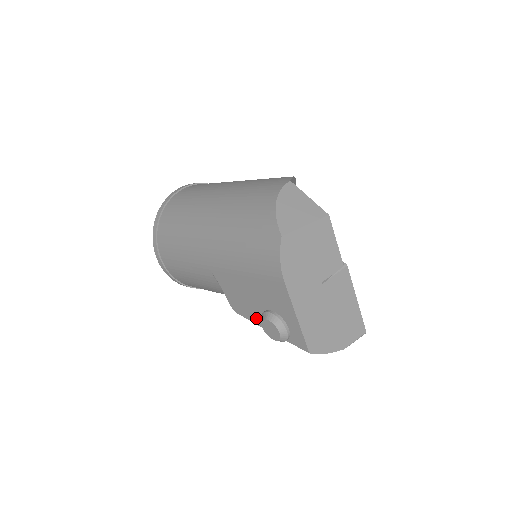
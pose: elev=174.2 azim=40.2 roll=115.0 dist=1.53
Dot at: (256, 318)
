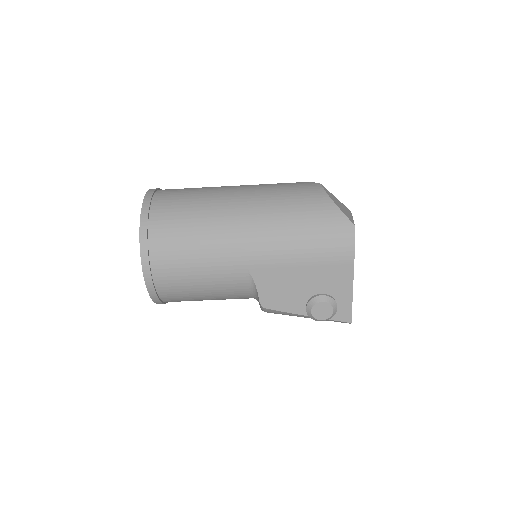
Dot at: (295, 307)
